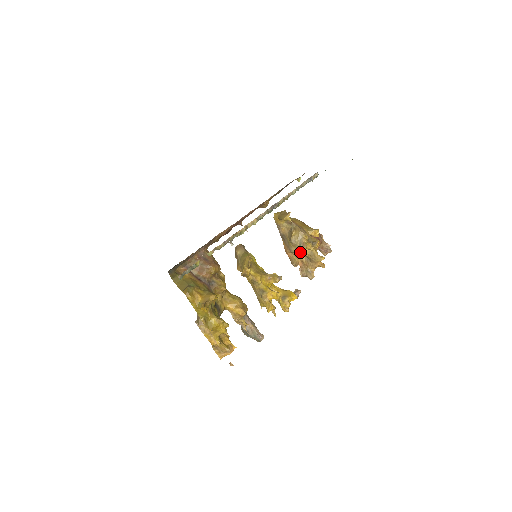
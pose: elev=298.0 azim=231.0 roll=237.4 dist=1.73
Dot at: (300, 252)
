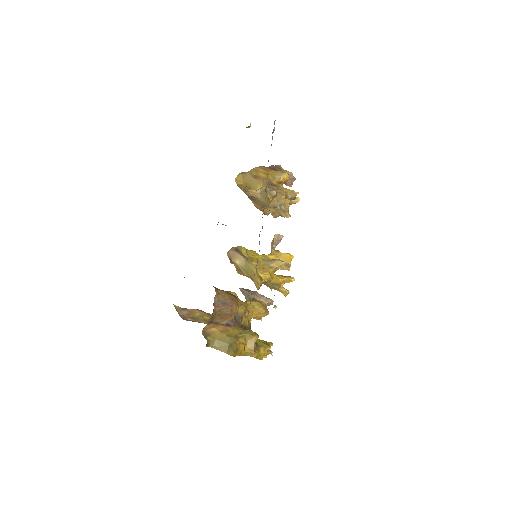
Dot at: (282, 213)
